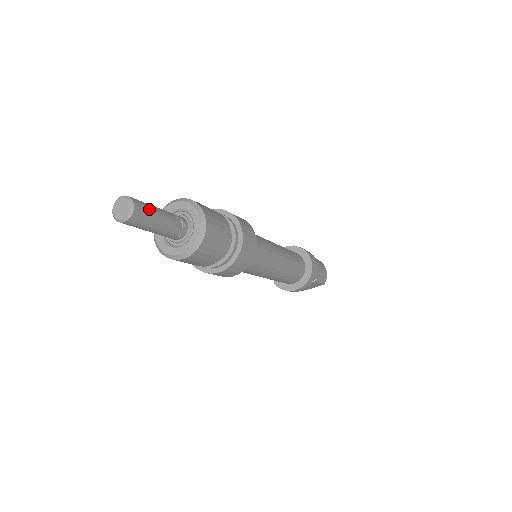
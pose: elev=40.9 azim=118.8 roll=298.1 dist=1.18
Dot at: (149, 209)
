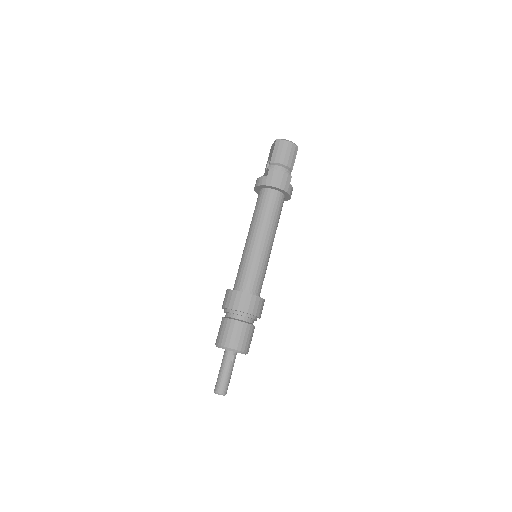
Dot at: (223, 383)
